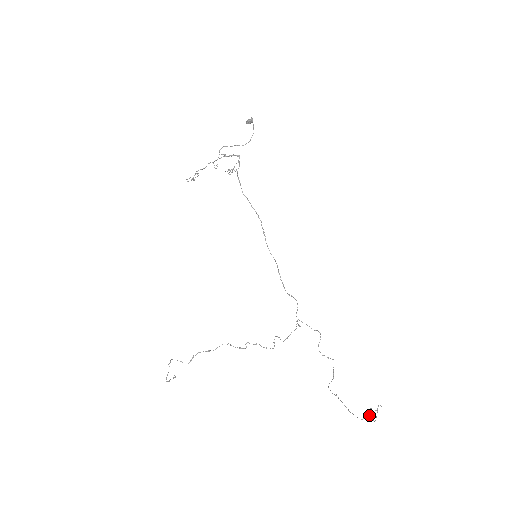
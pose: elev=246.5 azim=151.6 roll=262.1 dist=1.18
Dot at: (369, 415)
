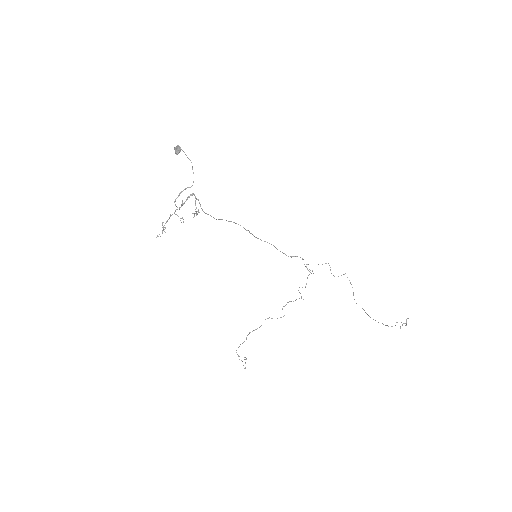
Dot at: occluded
